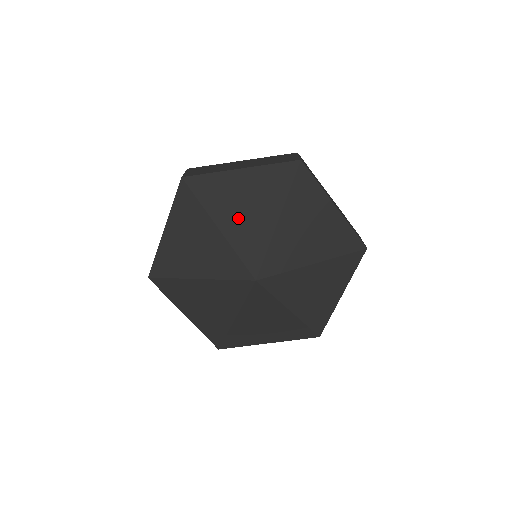
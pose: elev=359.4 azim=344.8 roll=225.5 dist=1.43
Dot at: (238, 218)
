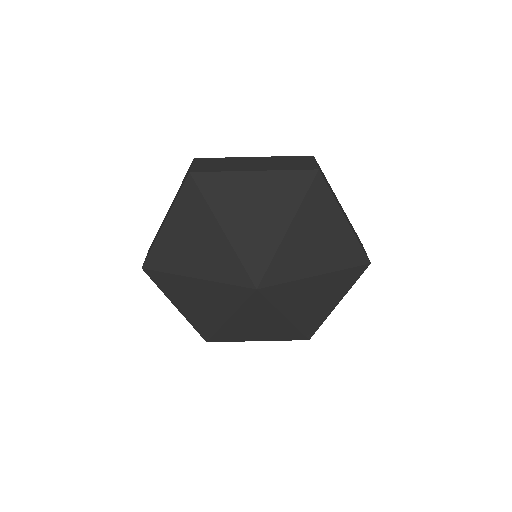
Dot at: (245, 223)
